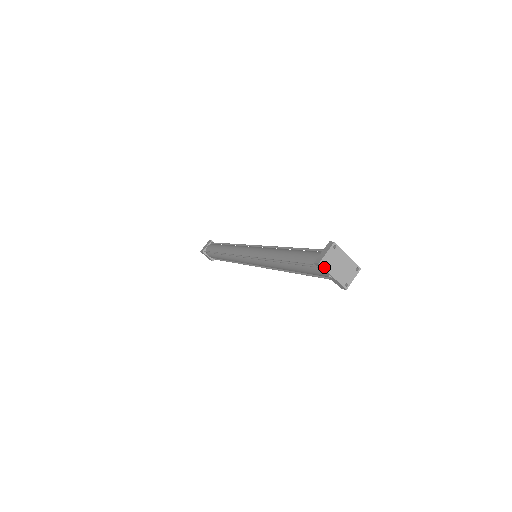
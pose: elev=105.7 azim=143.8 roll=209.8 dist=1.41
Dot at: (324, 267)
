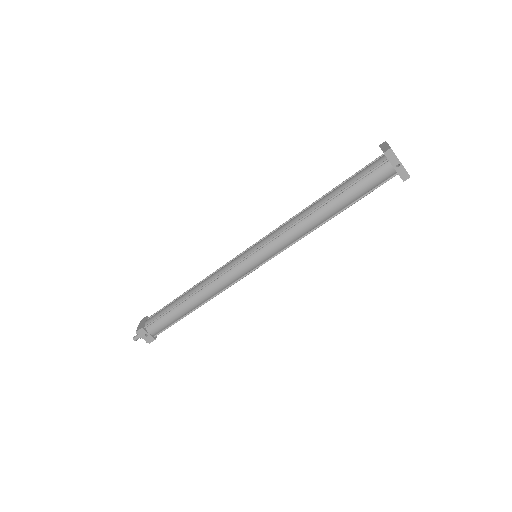
Dot at: occluded
